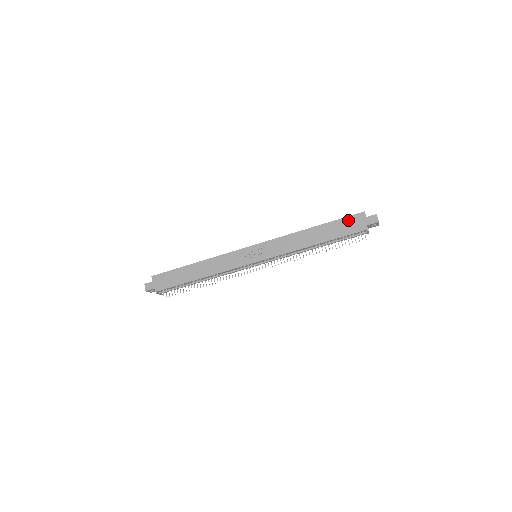
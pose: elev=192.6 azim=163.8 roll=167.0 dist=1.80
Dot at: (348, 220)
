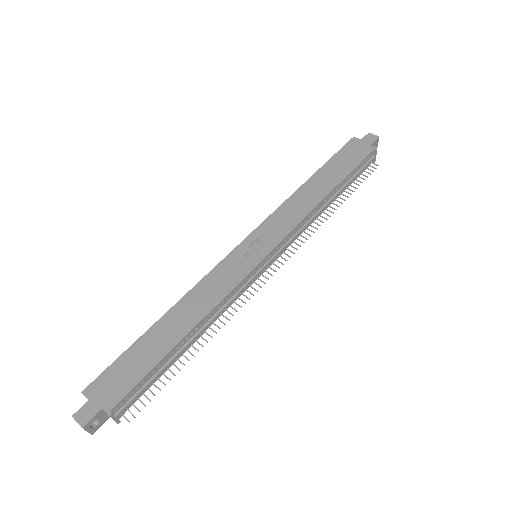
Dot at: (344, 152)
